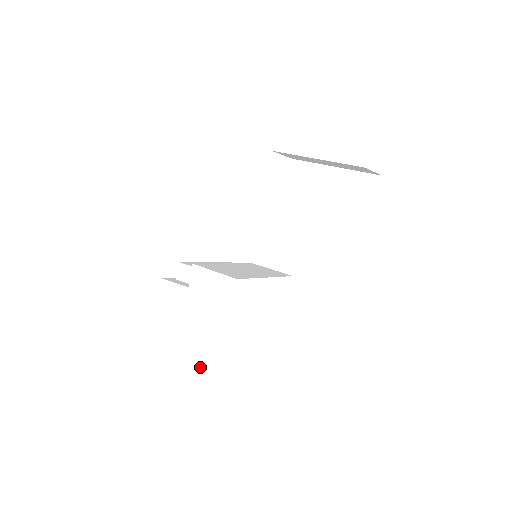
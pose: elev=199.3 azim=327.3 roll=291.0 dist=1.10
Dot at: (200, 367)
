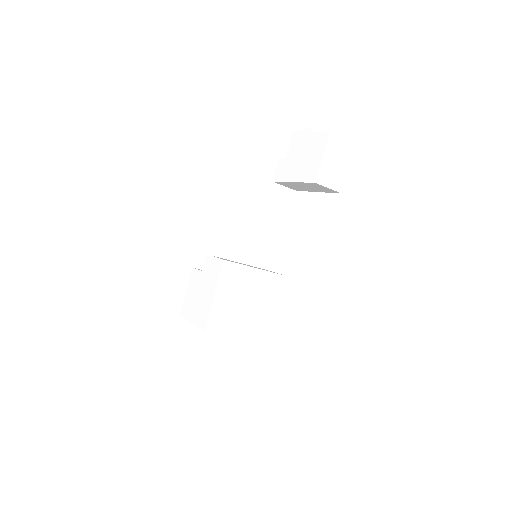
Dot at: (198, 325)
